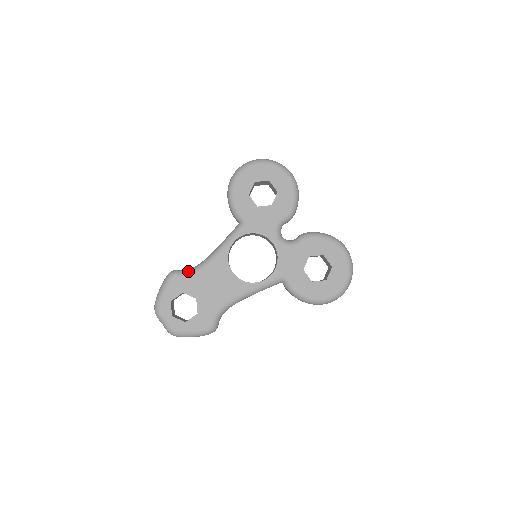
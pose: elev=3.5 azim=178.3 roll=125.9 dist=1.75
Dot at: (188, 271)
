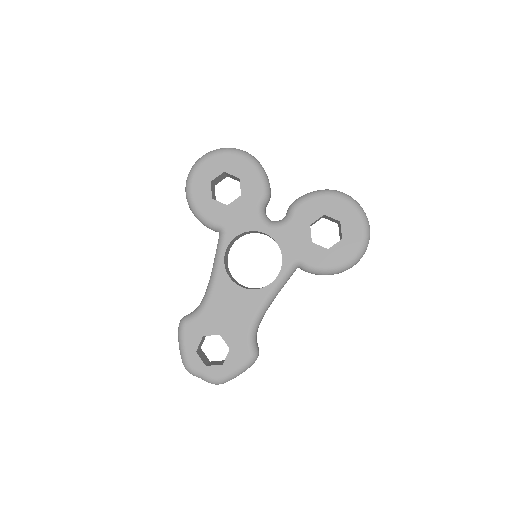
Dot at: (196, 311)
